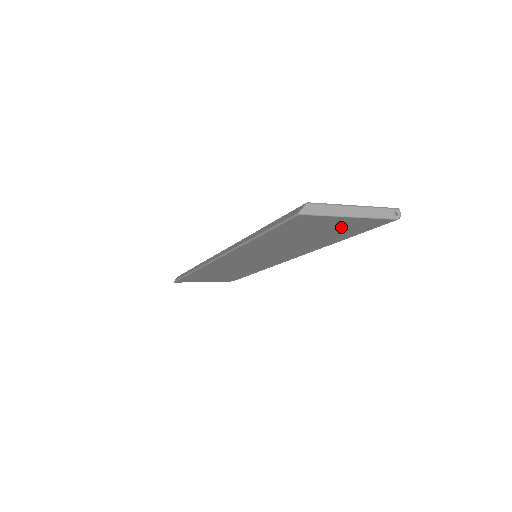
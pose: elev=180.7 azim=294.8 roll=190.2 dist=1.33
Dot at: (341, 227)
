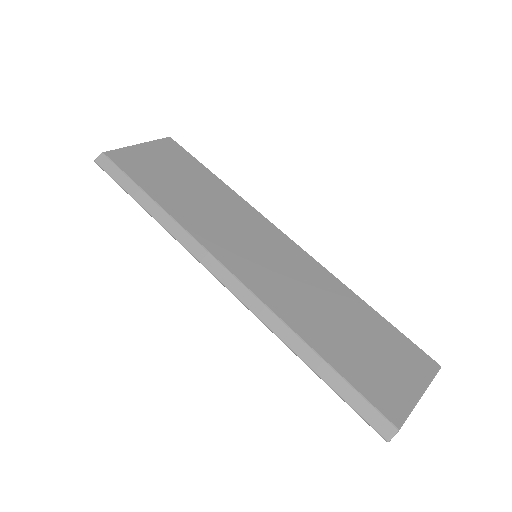
Dot at: occluded
